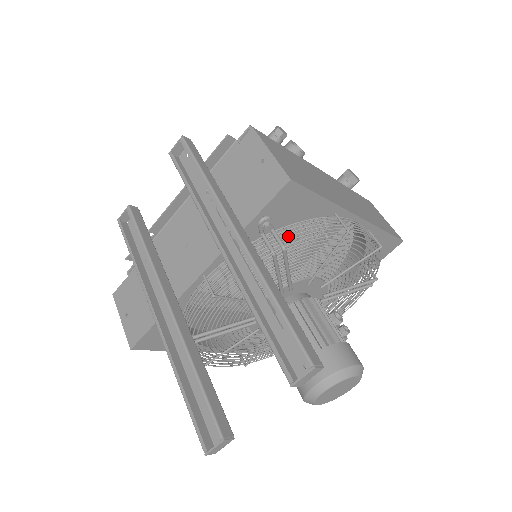
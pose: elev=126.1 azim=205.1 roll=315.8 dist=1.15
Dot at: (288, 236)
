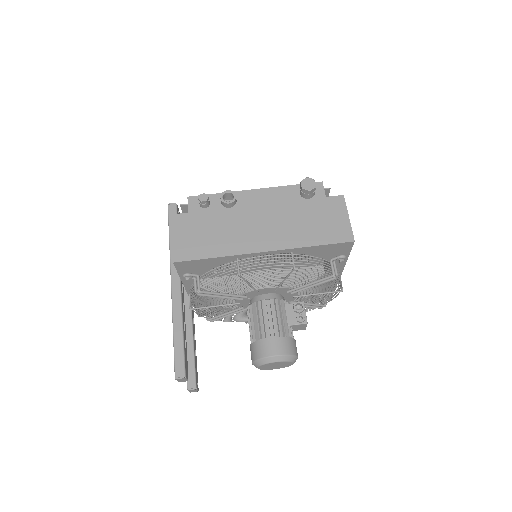
Dot at: (204, 282)
